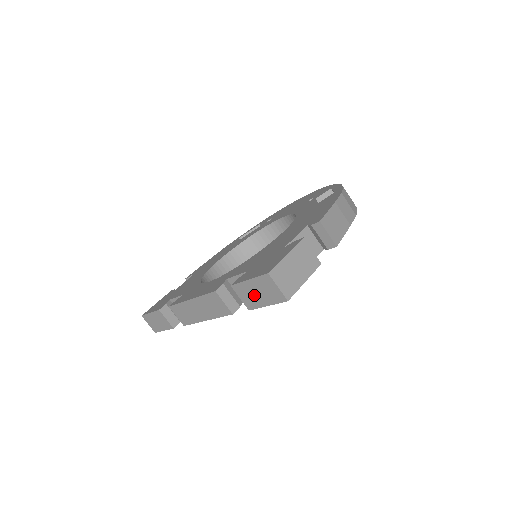
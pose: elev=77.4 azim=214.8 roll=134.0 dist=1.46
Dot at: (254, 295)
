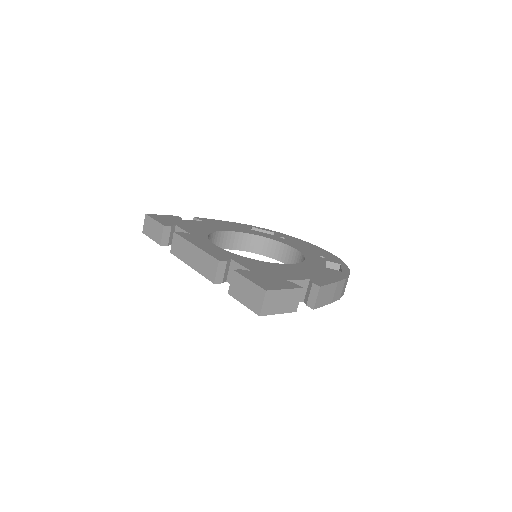
Dot at: (242, 290)
